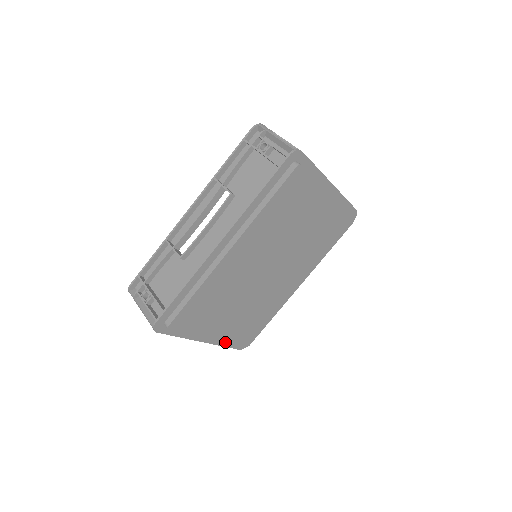
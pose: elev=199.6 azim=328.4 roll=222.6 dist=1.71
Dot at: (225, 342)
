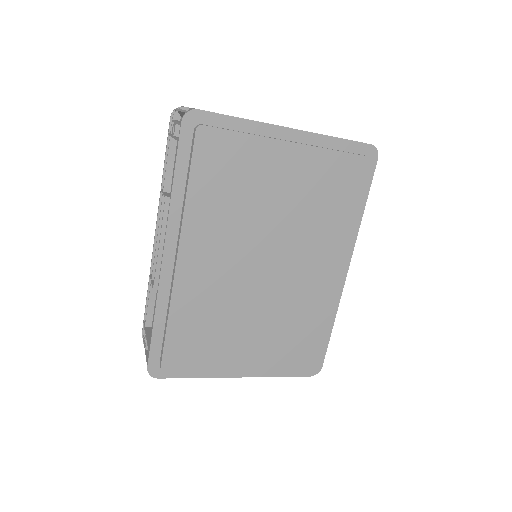
Dot at: (269, 371)
